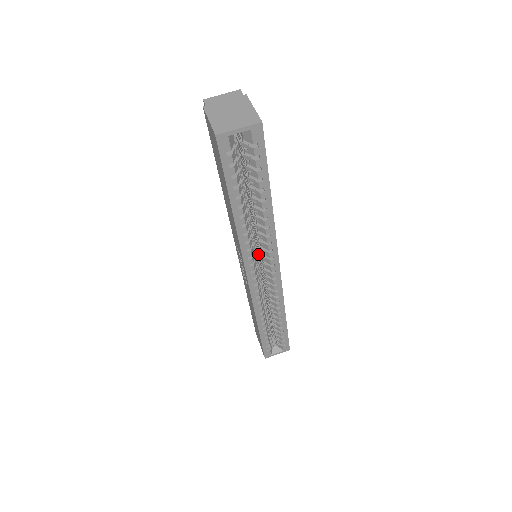
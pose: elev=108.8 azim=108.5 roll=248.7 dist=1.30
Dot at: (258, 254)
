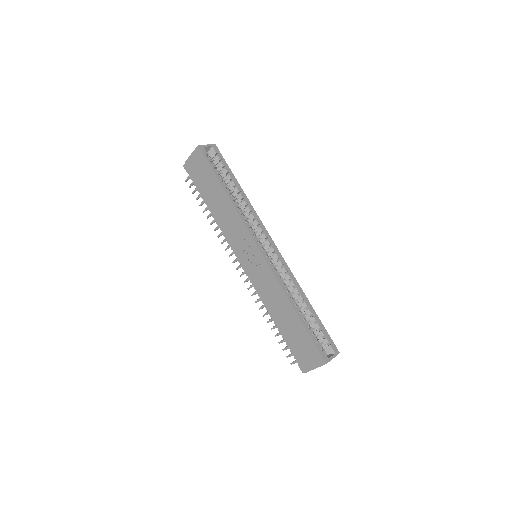
Dot at: occluded
